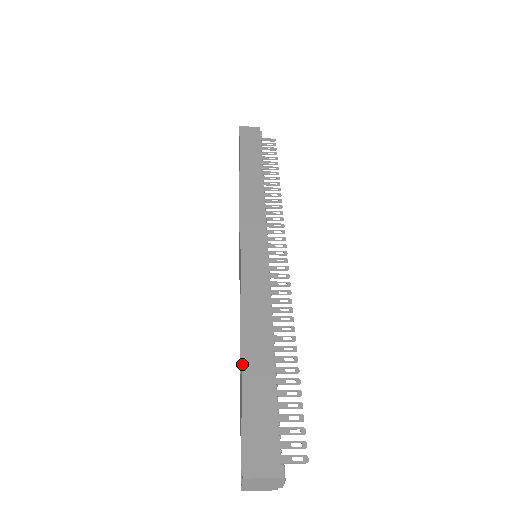
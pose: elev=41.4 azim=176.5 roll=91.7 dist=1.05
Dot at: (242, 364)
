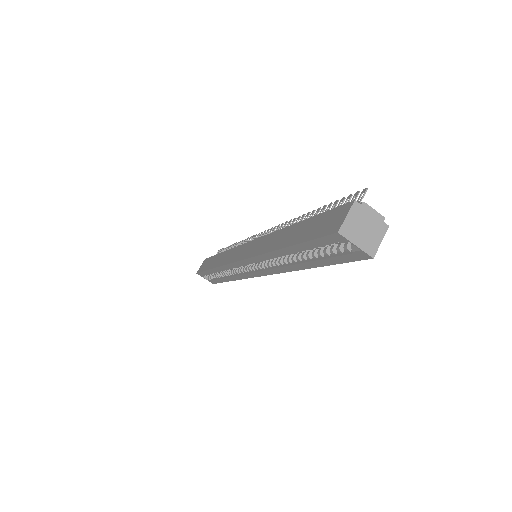
Dot at: (285, 247)
